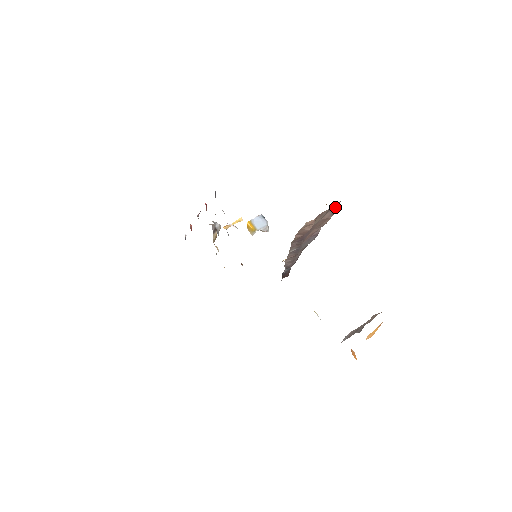
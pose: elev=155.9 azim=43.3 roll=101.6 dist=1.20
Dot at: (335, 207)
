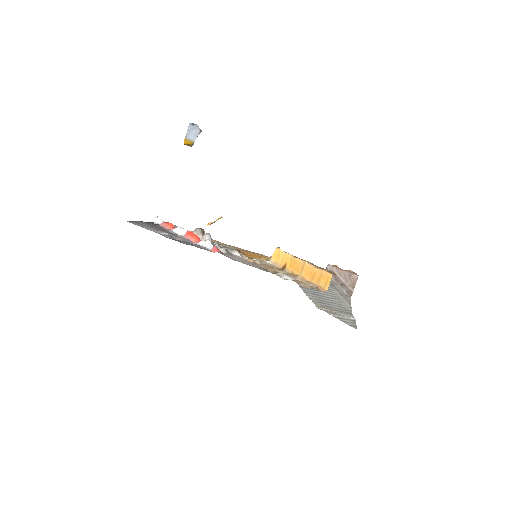
Dot at: occluded
